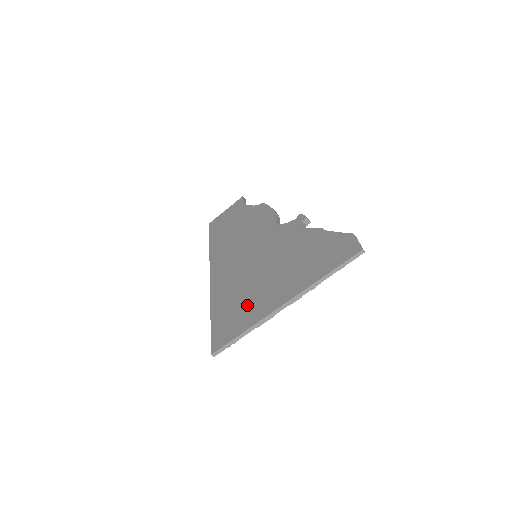
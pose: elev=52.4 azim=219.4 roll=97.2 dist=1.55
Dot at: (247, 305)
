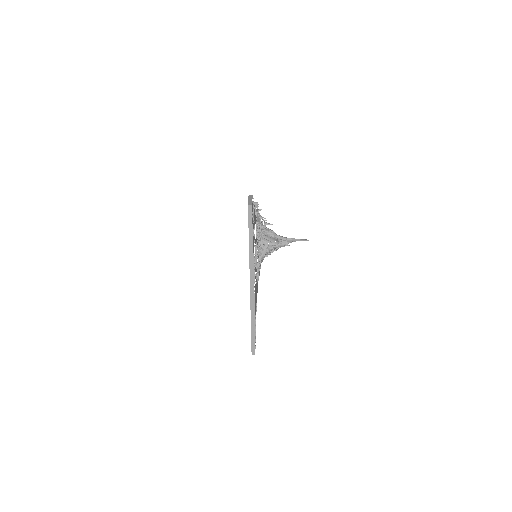
Dot at: occluded
